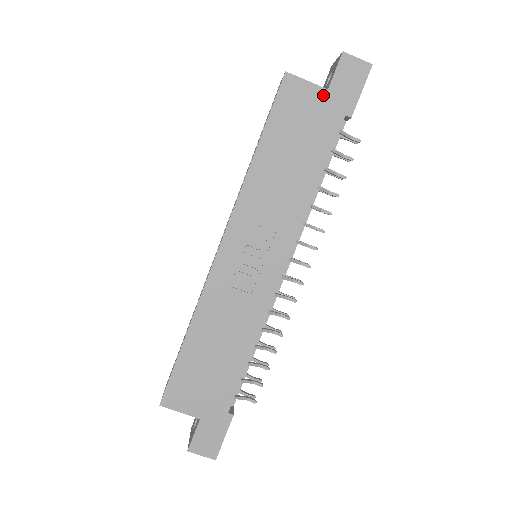
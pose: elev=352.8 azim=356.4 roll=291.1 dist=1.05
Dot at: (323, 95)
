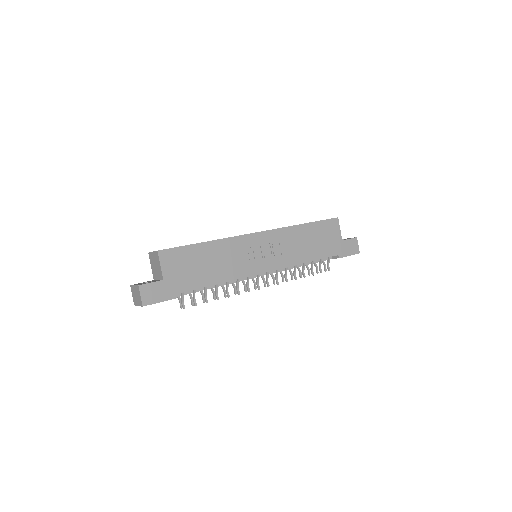
Dot at: (339, 240)
